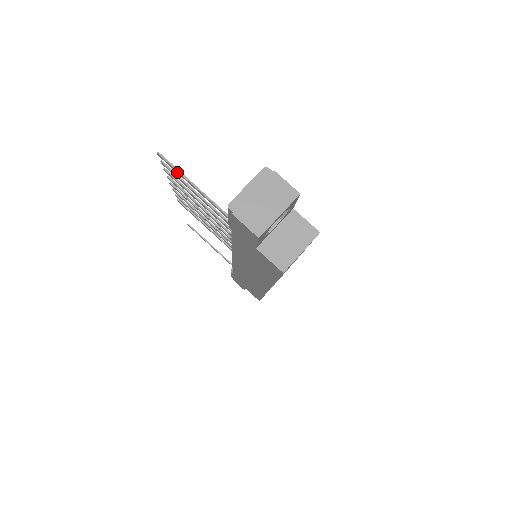
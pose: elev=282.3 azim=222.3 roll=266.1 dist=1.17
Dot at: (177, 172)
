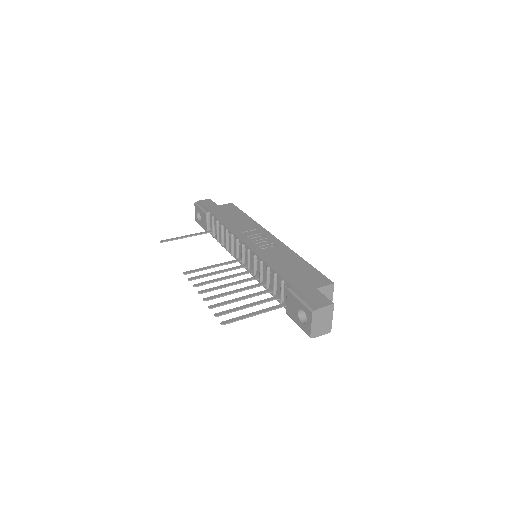
Dot at: (238, 319)
